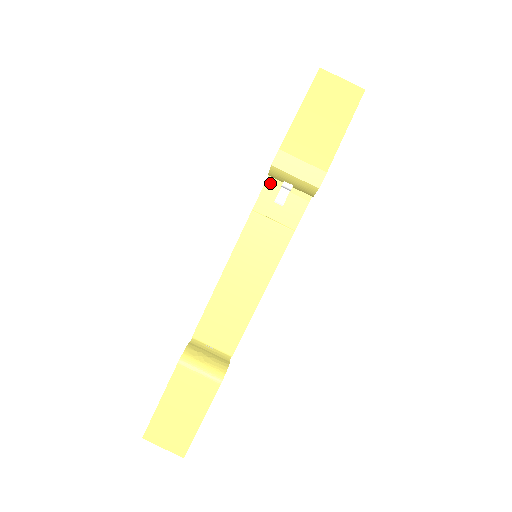
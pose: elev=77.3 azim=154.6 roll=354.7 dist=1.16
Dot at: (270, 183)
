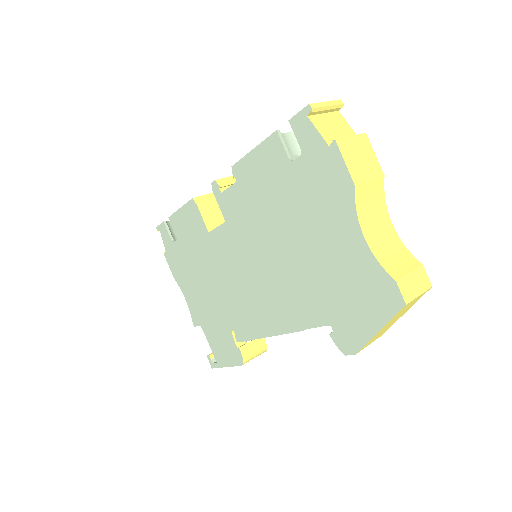
Dot at: (325, 325)
